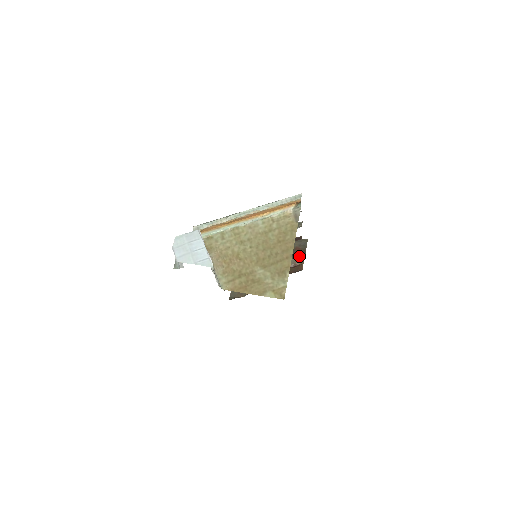
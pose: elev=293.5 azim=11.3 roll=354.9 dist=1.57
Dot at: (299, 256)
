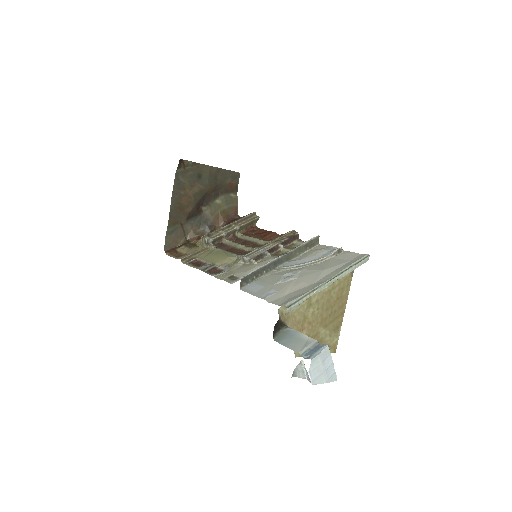
Dot at: (256, 218)
